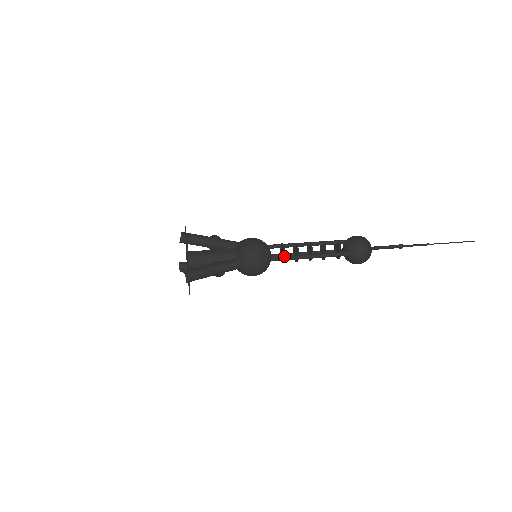
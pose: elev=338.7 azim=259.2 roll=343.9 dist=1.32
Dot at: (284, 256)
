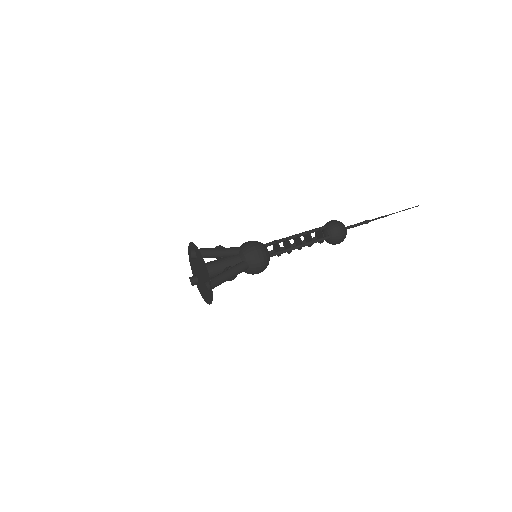
Dot at: (280, 250)
